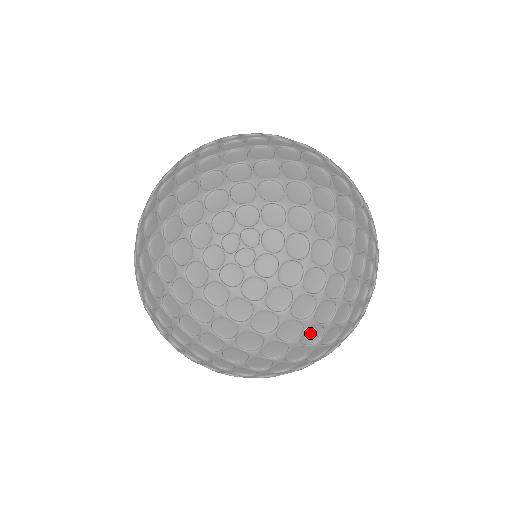
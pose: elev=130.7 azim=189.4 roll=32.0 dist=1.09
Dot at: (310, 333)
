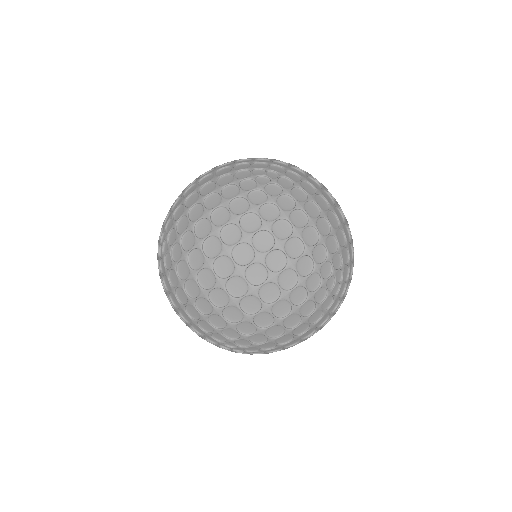
Dot at: occluded
